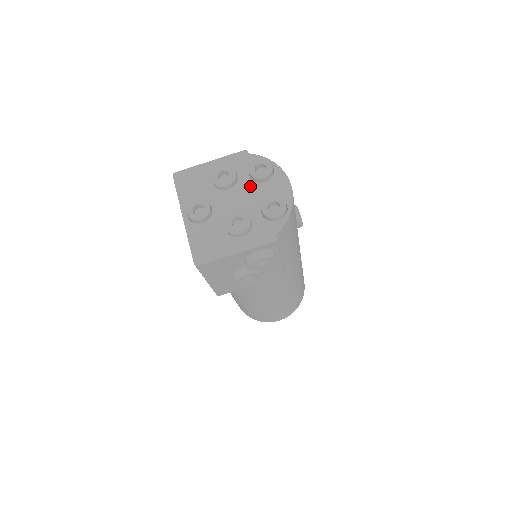
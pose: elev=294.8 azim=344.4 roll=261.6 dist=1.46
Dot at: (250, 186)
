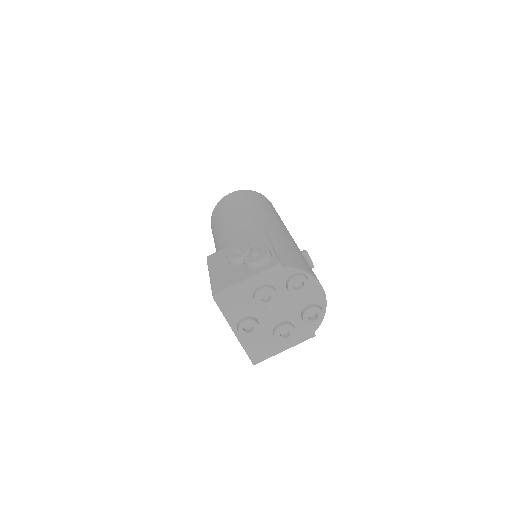
Dot at: (289, 298)
